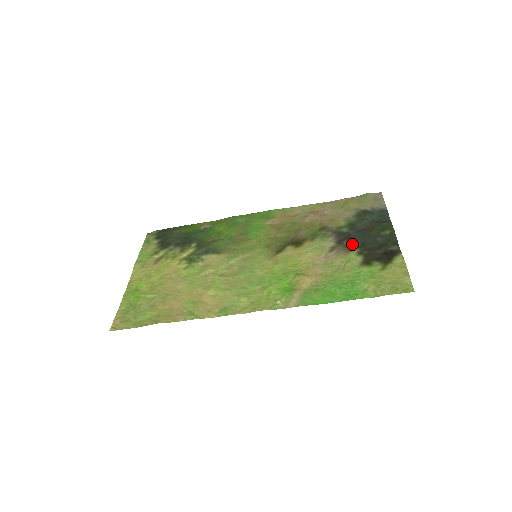
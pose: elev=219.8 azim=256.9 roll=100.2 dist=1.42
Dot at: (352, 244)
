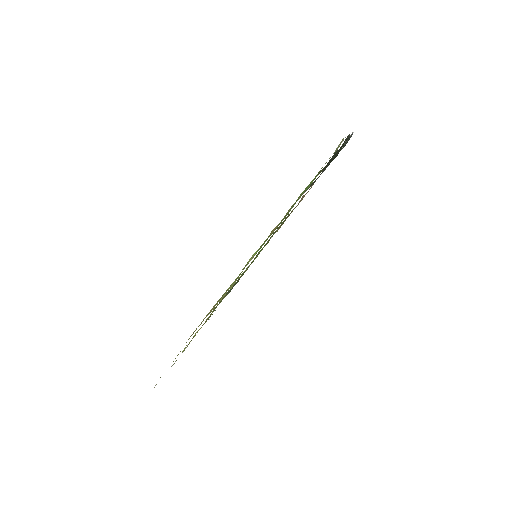
Dot at: occluded
